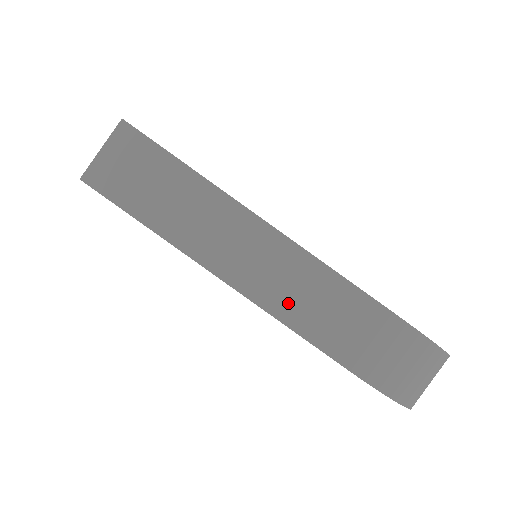
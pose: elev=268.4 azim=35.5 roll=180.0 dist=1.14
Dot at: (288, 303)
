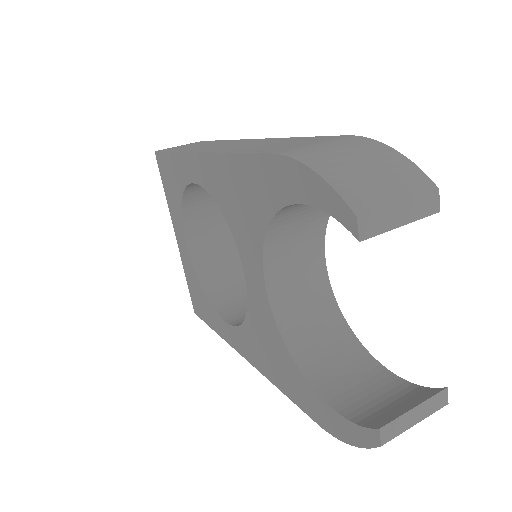
Dot at: (243, 148)
